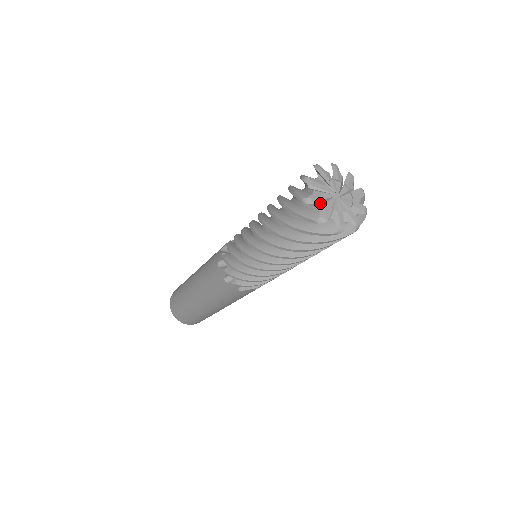
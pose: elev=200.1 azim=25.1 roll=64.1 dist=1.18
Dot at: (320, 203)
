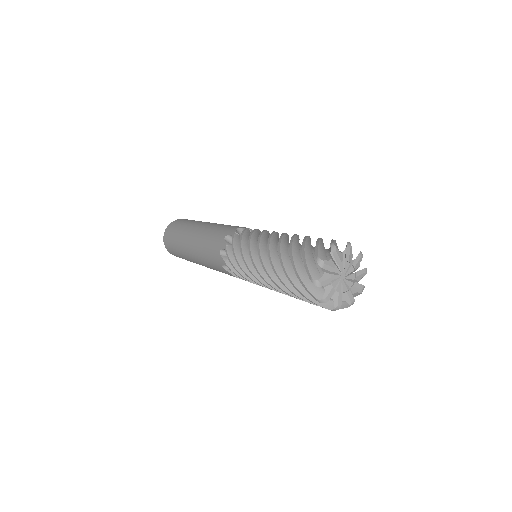
Dot at: (326, 283)
